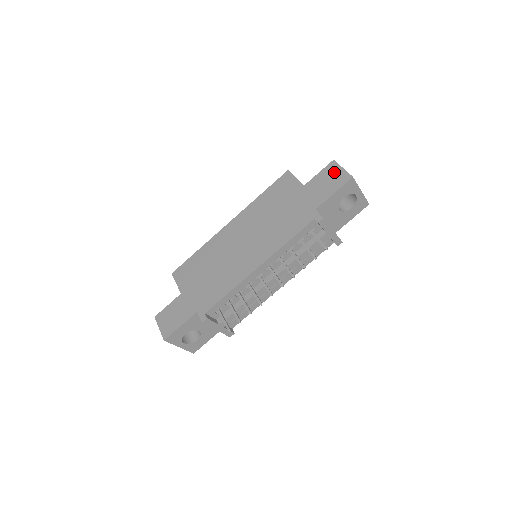
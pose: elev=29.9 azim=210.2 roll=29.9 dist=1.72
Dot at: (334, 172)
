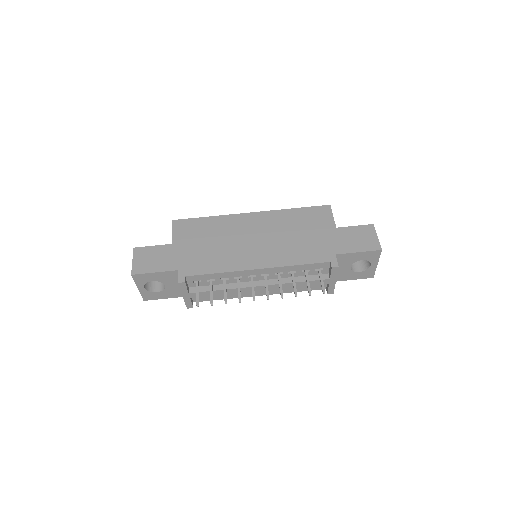
Dot at: (368, 235)
